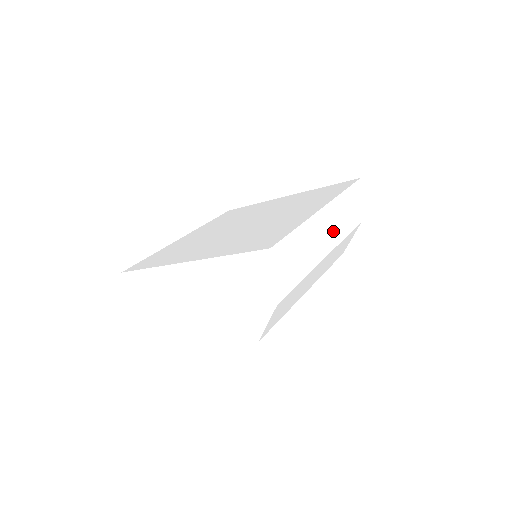
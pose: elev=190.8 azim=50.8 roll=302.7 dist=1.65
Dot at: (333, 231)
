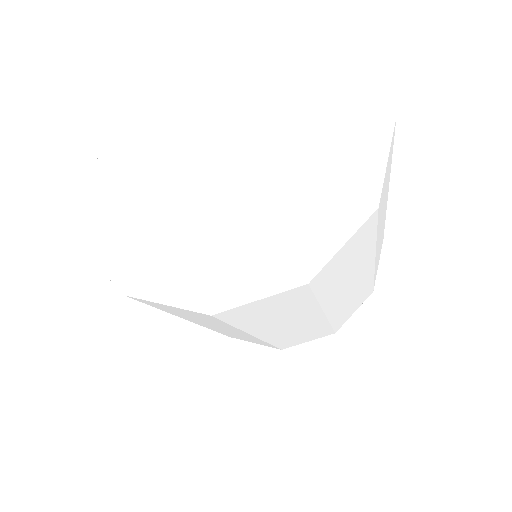
Dot at: (379, 245)
